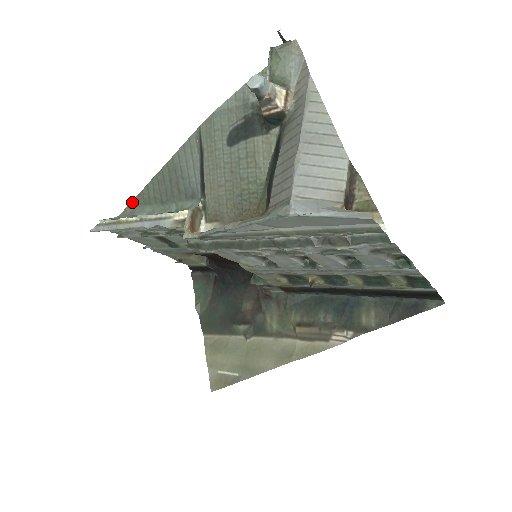
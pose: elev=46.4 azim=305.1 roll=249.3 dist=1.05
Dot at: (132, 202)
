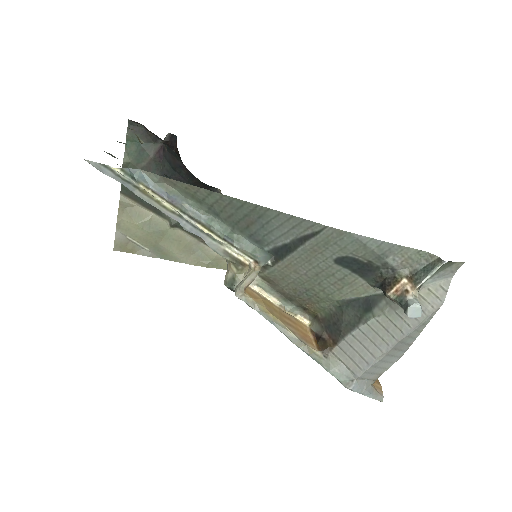
Dot at: (175, 182)
